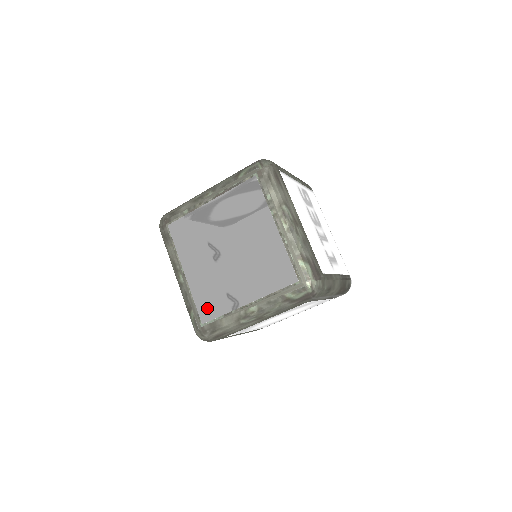
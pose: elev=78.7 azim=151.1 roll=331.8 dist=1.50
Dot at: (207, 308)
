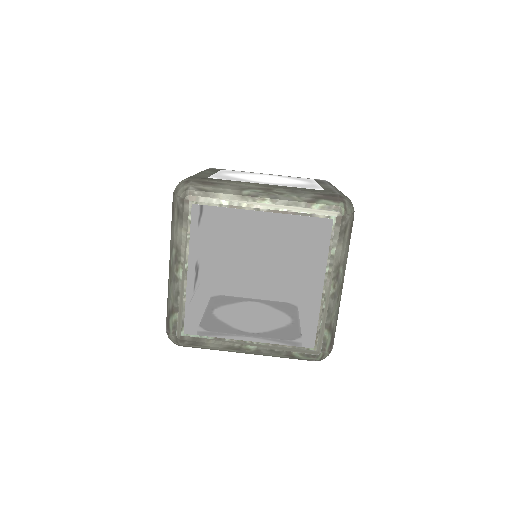
Dot at: (198, 321)
